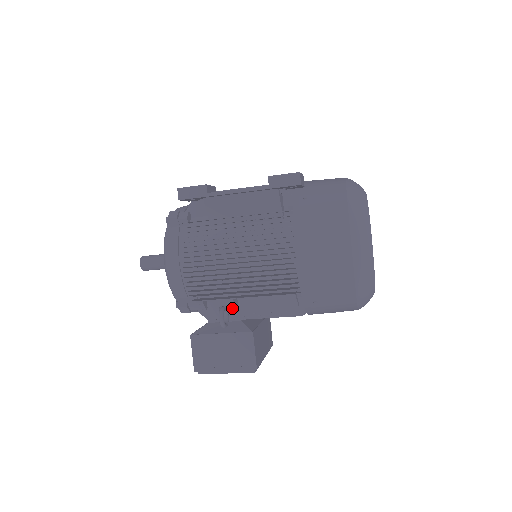
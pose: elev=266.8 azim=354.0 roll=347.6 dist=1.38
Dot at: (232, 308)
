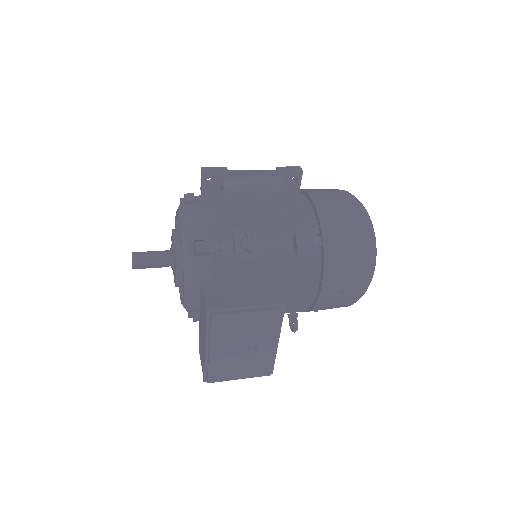
Dot at: occluded
